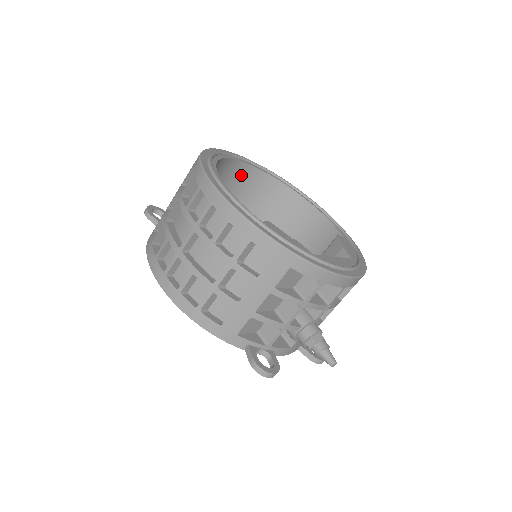
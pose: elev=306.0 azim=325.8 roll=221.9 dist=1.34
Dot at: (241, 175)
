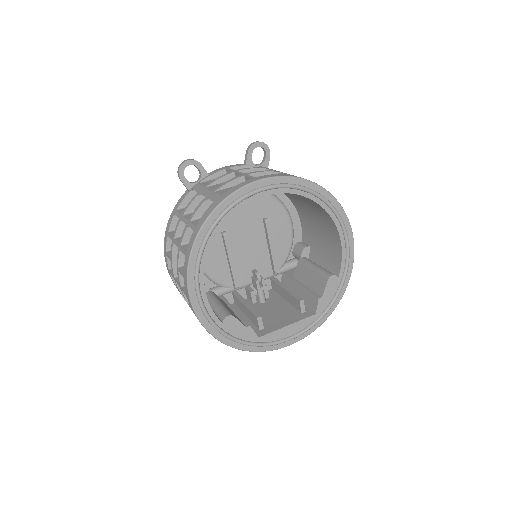
Dot at: occluded
